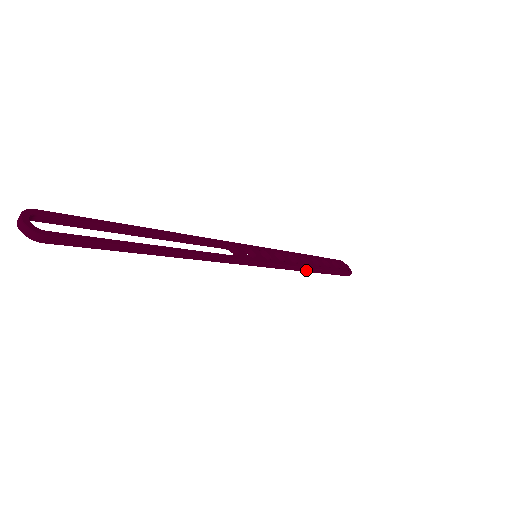
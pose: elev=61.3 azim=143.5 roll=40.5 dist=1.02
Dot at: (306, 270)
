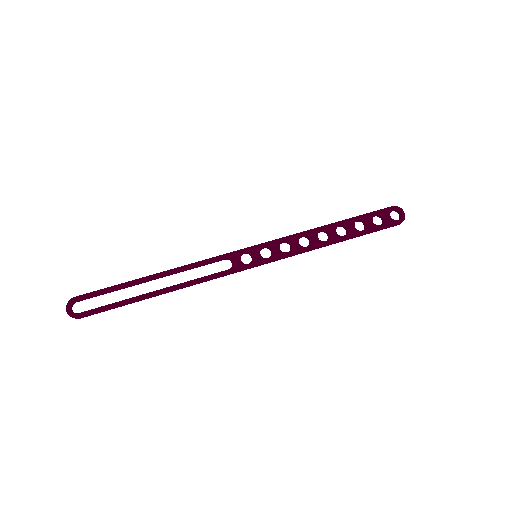
Dot at: (321, 247)
